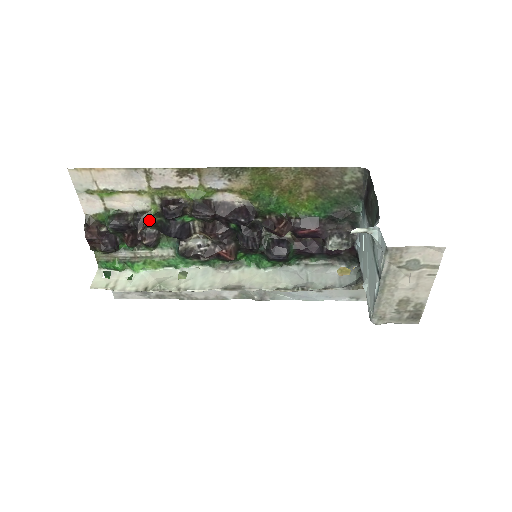
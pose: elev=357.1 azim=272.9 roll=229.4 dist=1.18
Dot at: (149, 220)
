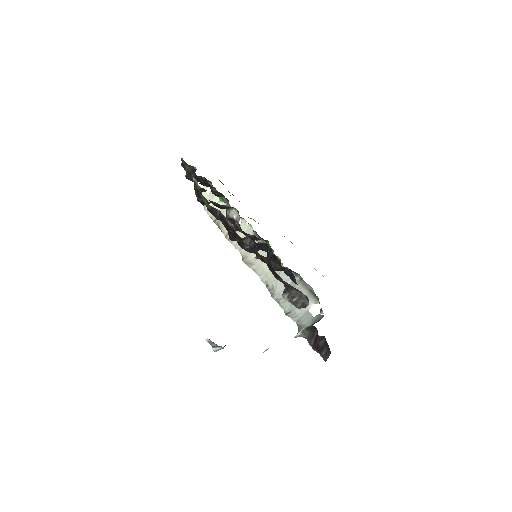
Dot at: (201, 189)
